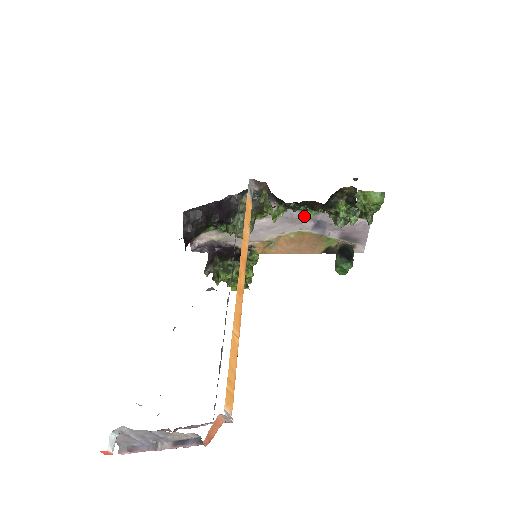
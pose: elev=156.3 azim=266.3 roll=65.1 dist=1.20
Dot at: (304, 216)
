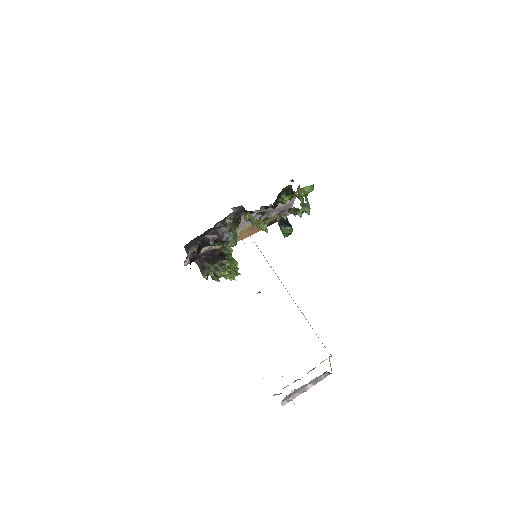
Dot at: occluded
